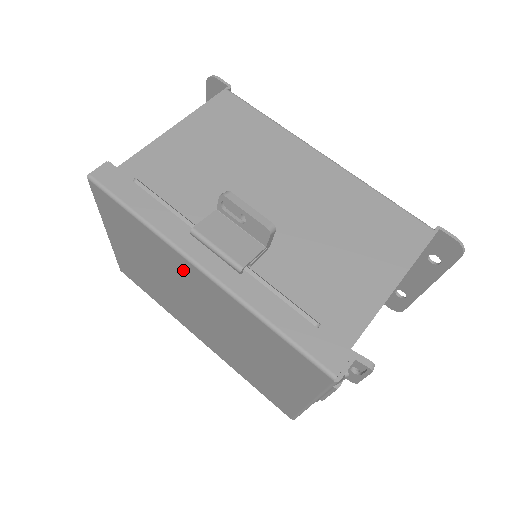
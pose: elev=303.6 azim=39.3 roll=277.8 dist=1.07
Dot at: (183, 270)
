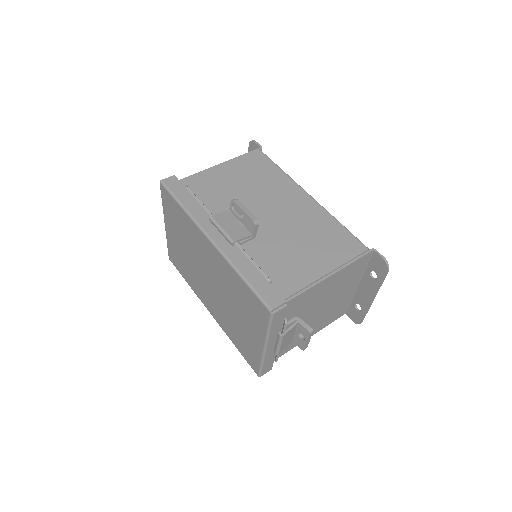
Dot at: (201, 243)
